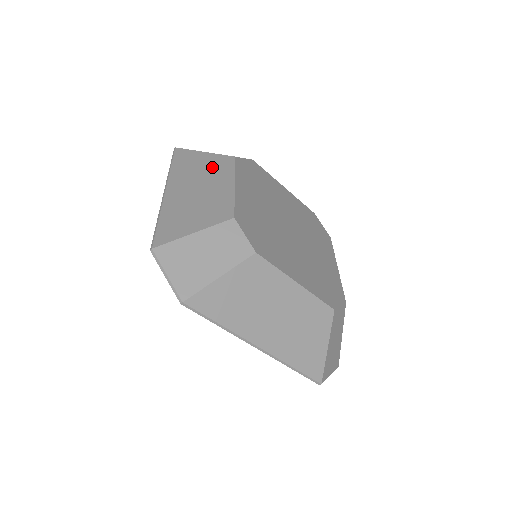
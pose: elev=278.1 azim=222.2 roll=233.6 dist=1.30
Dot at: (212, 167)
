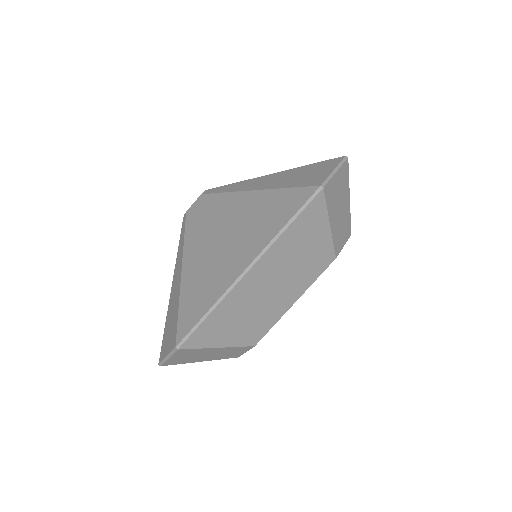
Dot at: (308, 262)
